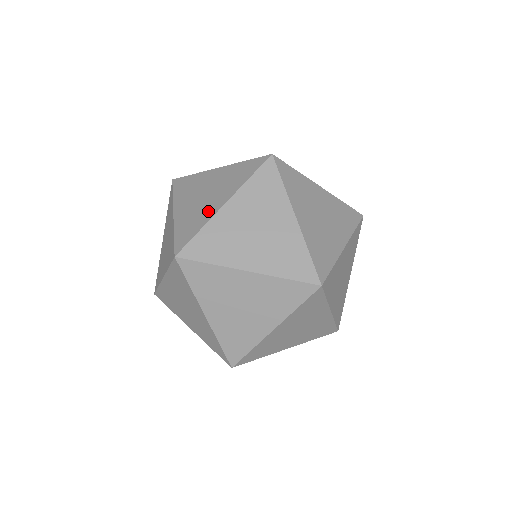
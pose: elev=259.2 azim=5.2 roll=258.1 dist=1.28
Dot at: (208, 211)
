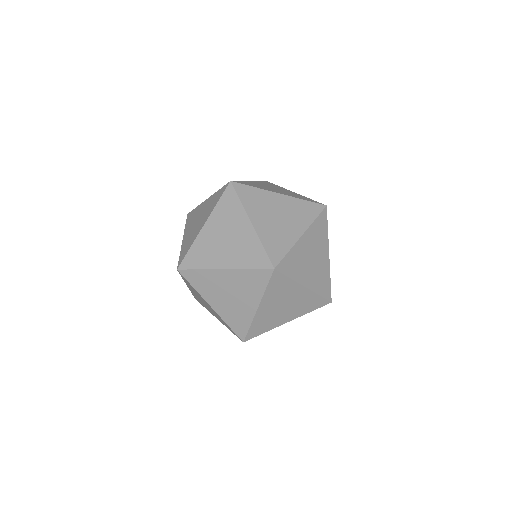
Dot at: occluded
